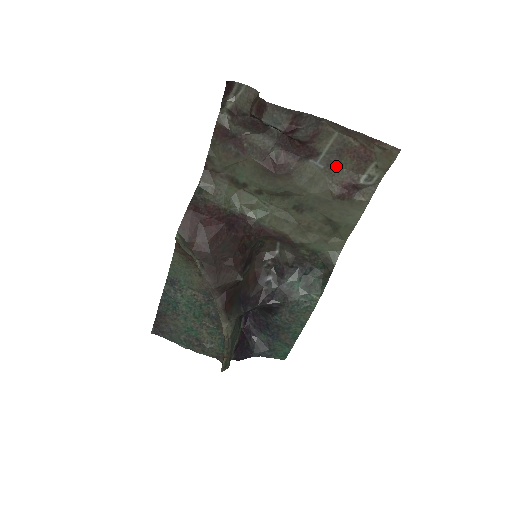
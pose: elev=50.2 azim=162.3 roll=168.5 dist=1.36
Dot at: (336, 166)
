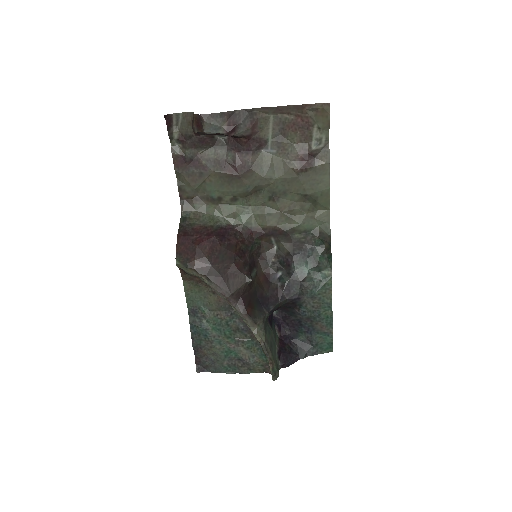
Dot at: (286, 145)
